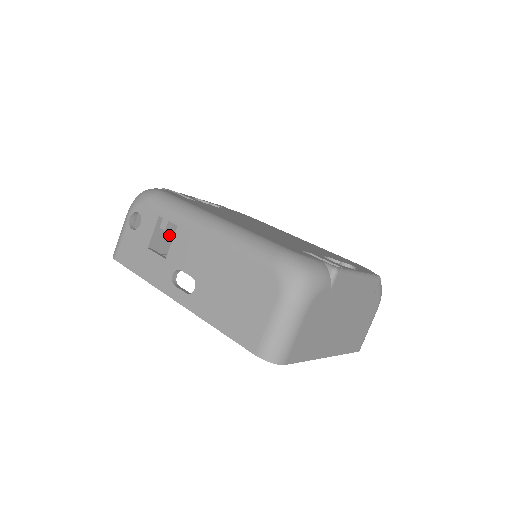
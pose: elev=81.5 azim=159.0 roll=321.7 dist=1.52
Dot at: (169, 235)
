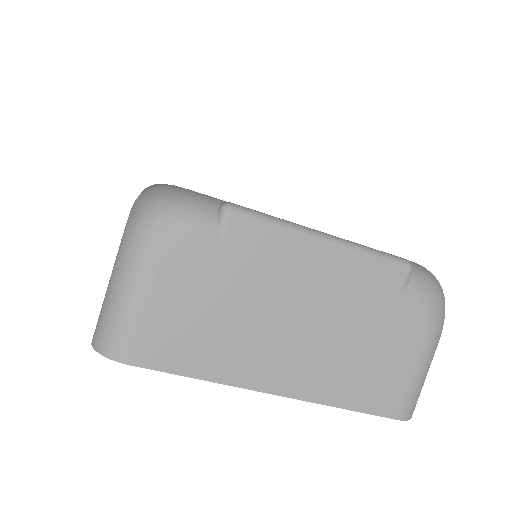
Dot at: occluded
